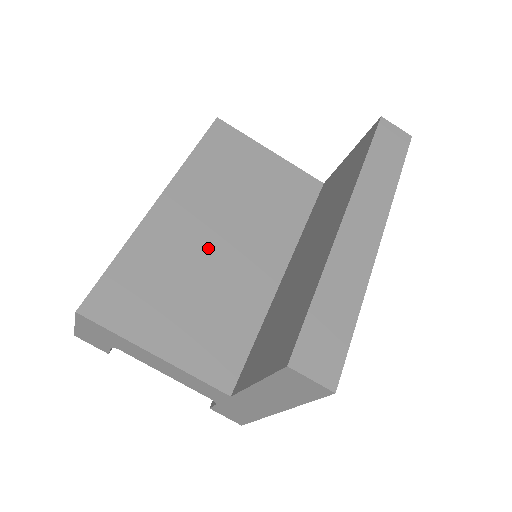
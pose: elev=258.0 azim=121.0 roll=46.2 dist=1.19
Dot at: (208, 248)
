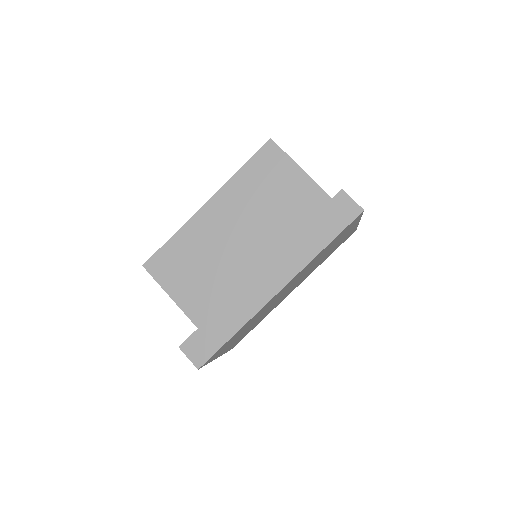
Dot at: (225, 244)
